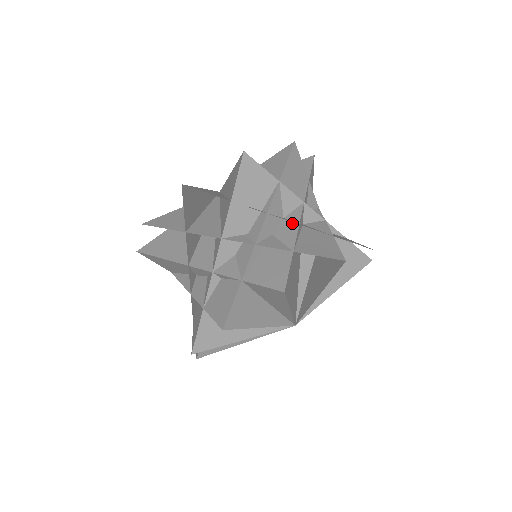
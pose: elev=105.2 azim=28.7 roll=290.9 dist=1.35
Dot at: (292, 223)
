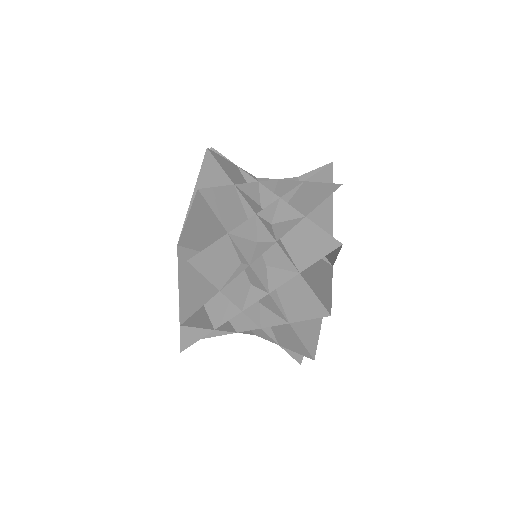
Dot at: (269, 244)
